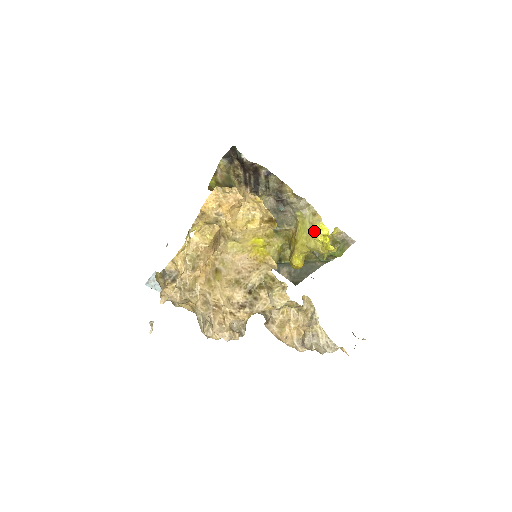
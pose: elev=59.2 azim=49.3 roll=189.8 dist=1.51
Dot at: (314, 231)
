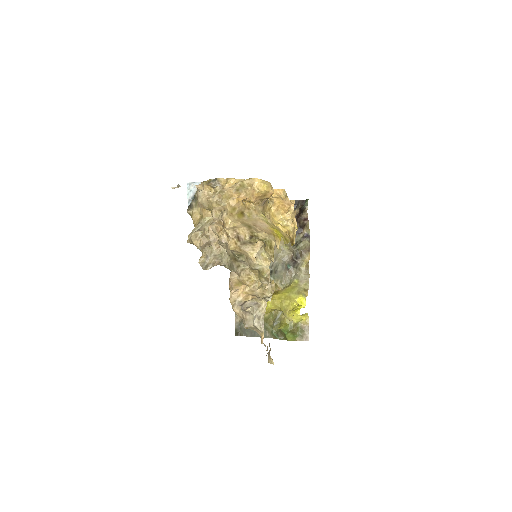
Dot at: (296, 297)
